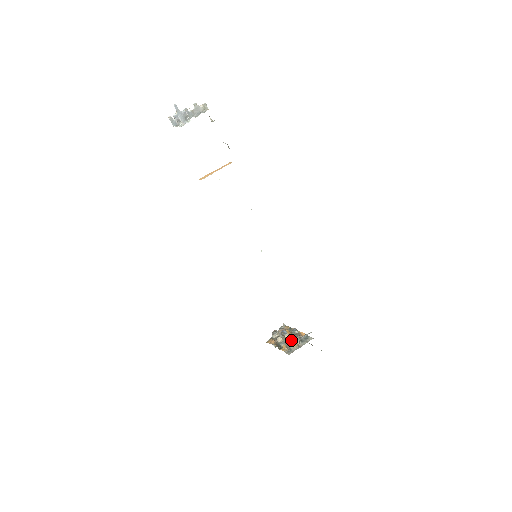
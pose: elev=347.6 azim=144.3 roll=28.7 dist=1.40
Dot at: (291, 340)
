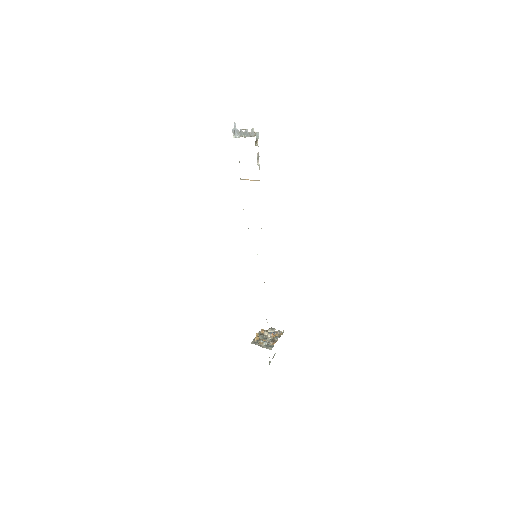
Dot at: (265, 339)
